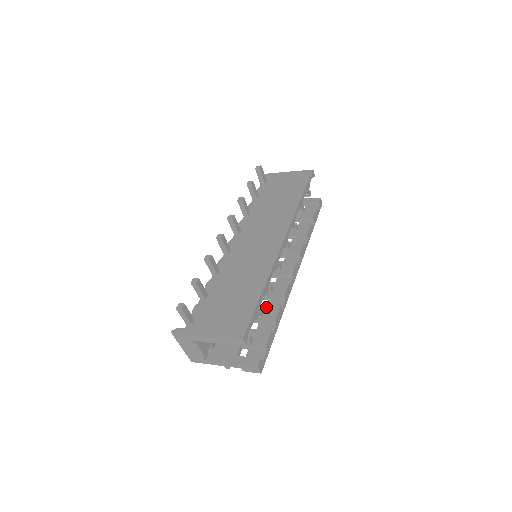
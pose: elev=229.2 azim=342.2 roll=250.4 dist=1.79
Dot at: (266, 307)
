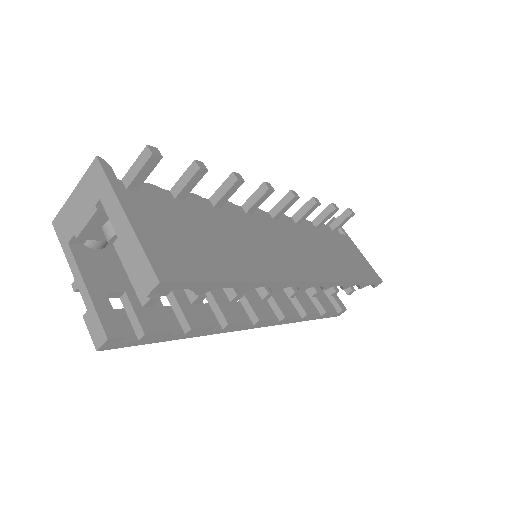
Dot at: (201, 304)
